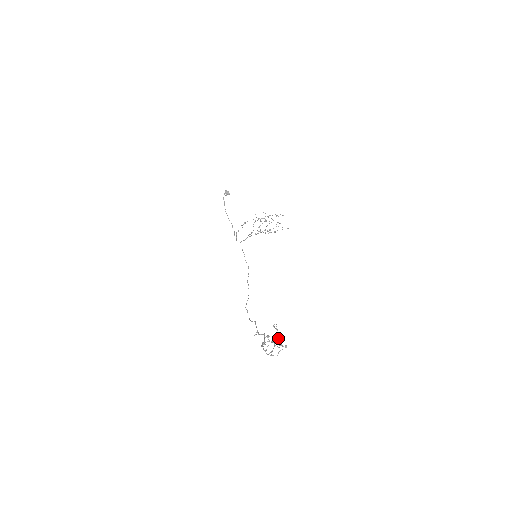
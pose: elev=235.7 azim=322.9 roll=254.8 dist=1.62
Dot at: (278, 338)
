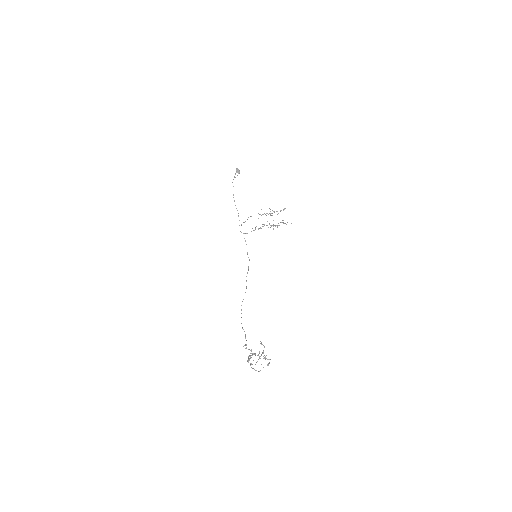
Dot at: (263, 353)
